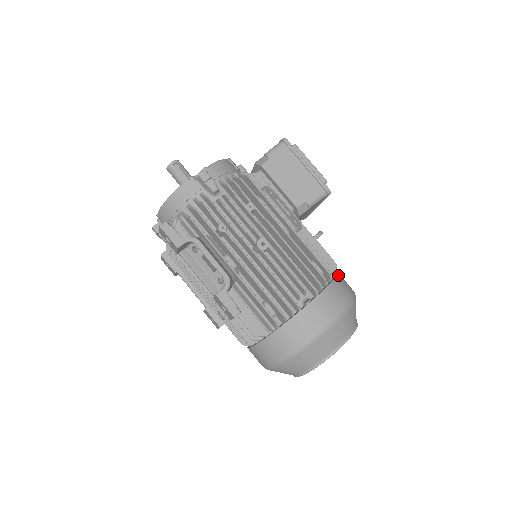
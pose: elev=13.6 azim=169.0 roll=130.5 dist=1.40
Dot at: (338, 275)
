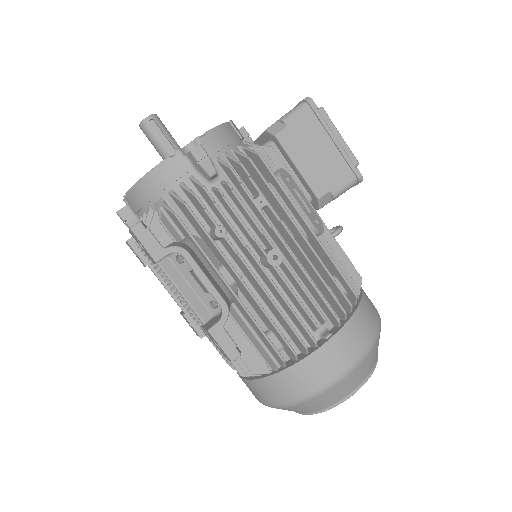
Dot at: (363, 293)
